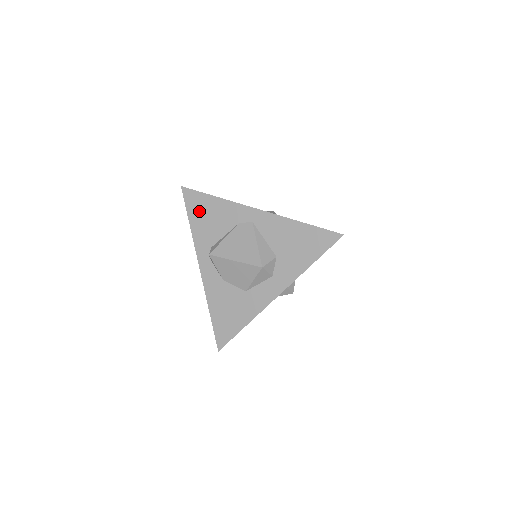
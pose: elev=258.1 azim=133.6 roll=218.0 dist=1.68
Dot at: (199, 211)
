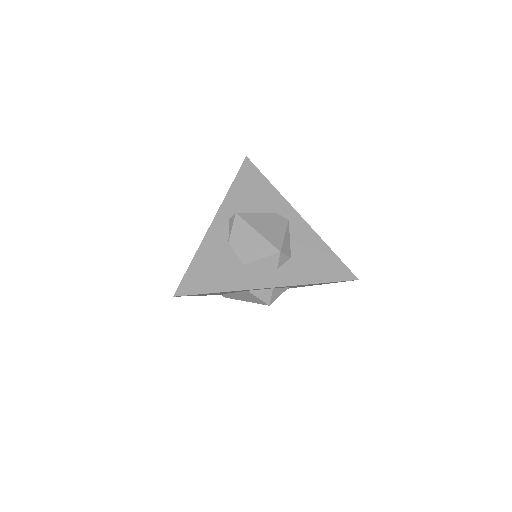
Dot at: (248, 182)
